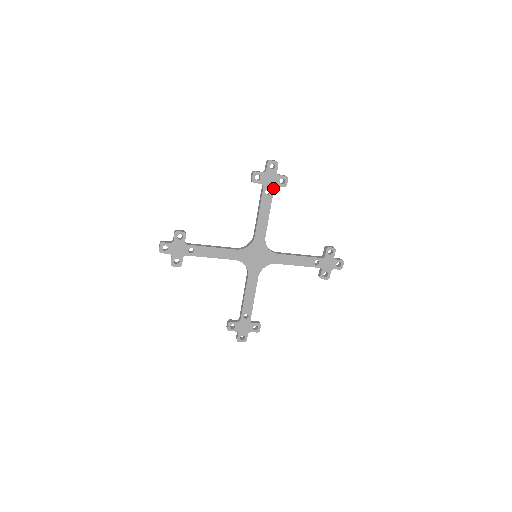
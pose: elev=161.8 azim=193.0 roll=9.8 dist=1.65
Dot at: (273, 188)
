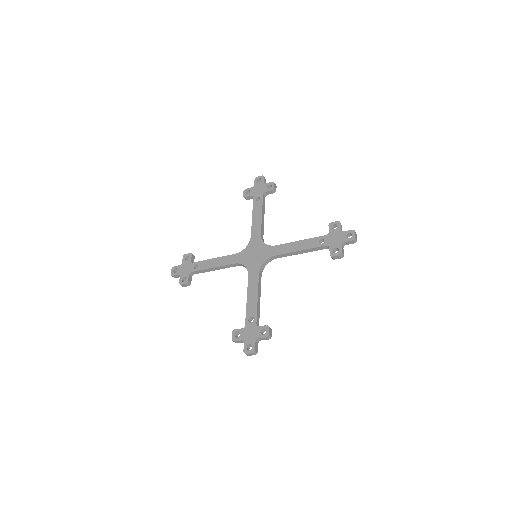
Dot at: (262, 195)
